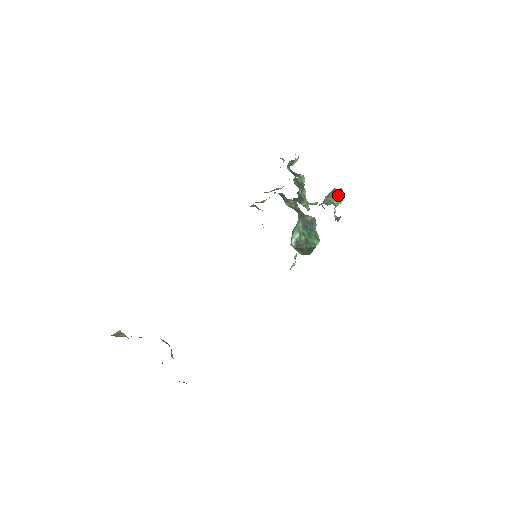
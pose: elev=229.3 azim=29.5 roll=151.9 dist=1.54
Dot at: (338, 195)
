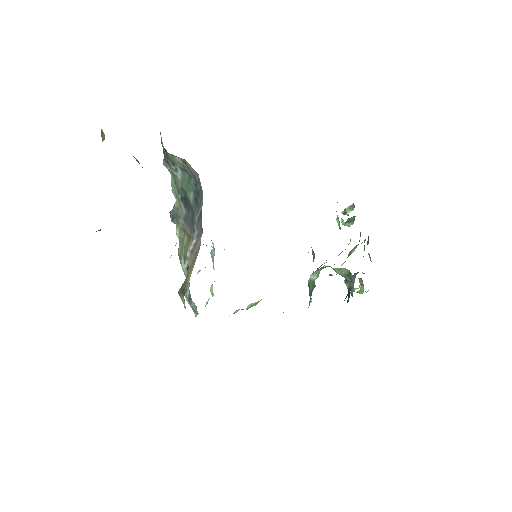
Dot at: (363, 285)
